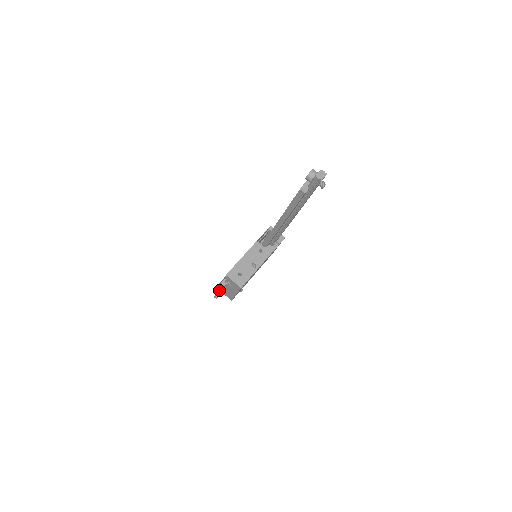
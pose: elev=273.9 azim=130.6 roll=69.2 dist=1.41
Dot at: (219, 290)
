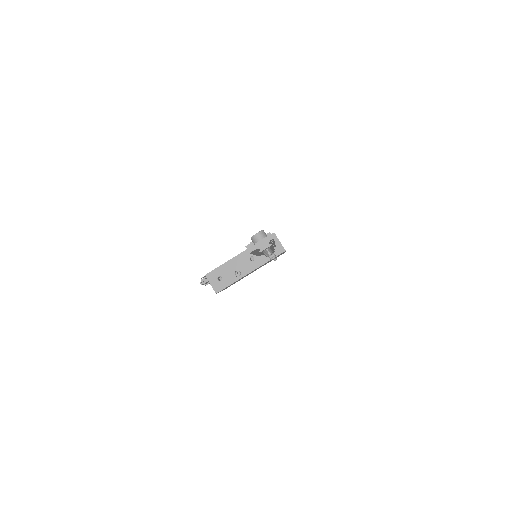
Dot at: occluded
